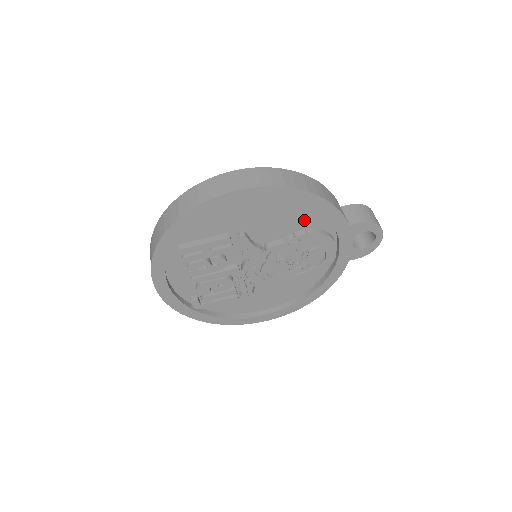
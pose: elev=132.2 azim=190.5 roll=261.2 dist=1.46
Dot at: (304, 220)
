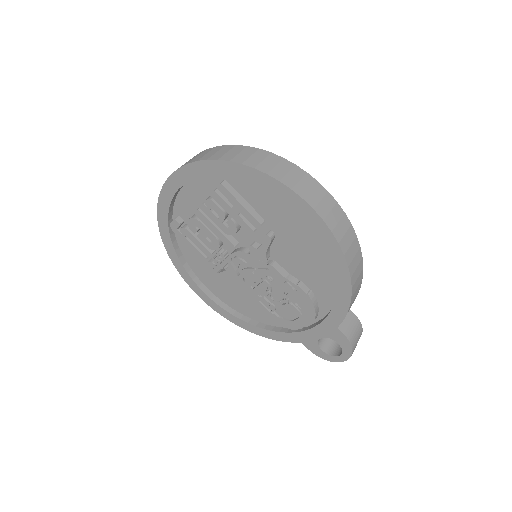
Dot at: (319, 284)
